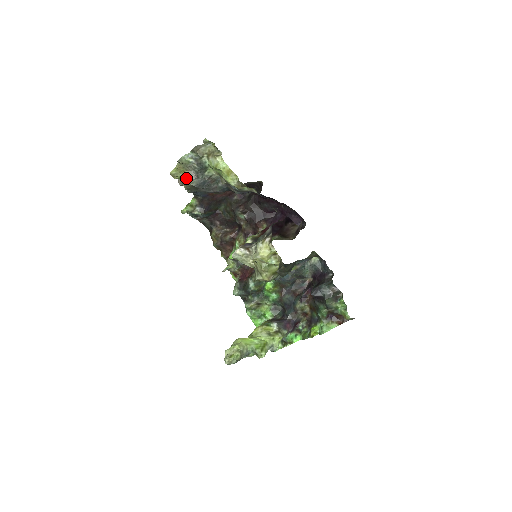
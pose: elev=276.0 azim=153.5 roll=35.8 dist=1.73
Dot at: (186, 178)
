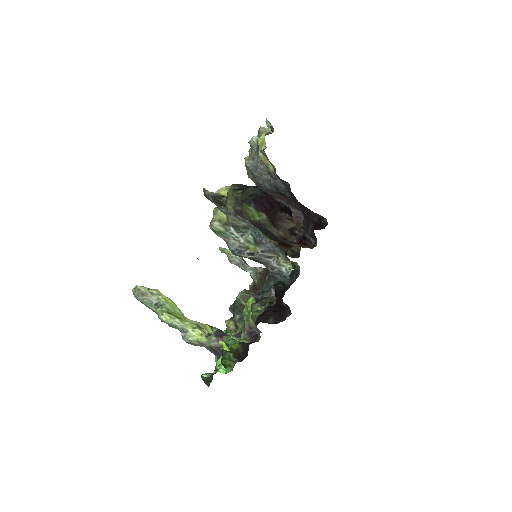
Dot at: (247, 159)
